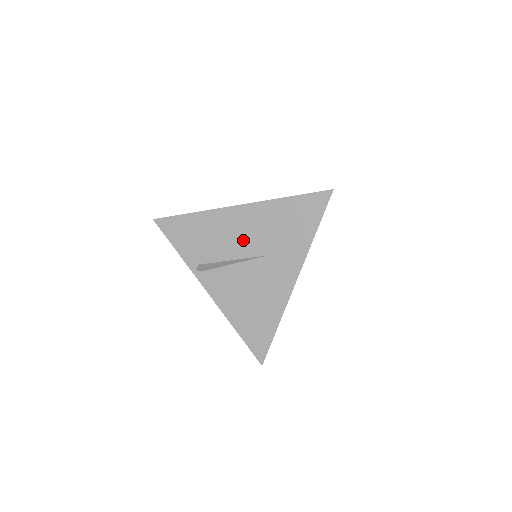
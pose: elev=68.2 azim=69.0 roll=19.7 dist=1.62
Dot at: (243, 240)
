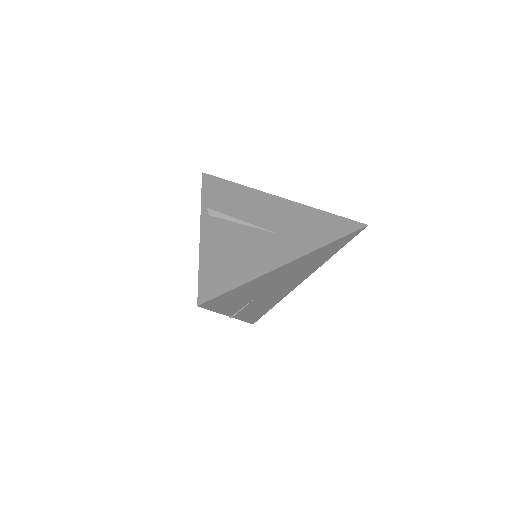
Dot at: (266, 216)
